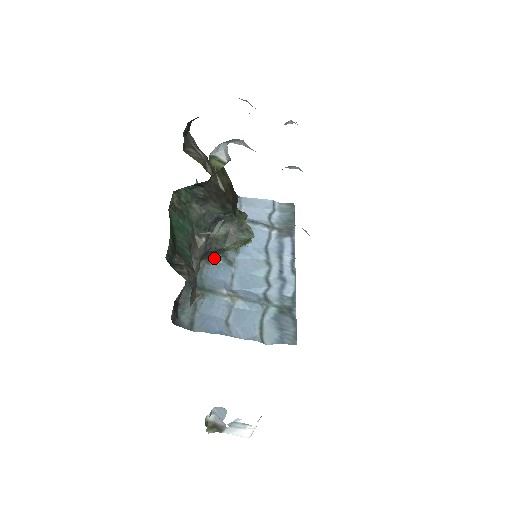
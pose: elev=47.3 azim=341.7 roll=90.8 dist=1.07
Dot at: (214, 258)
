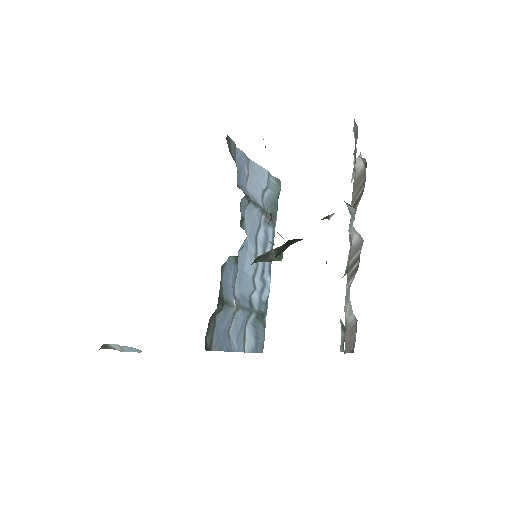
Dot at: (231, 257)
